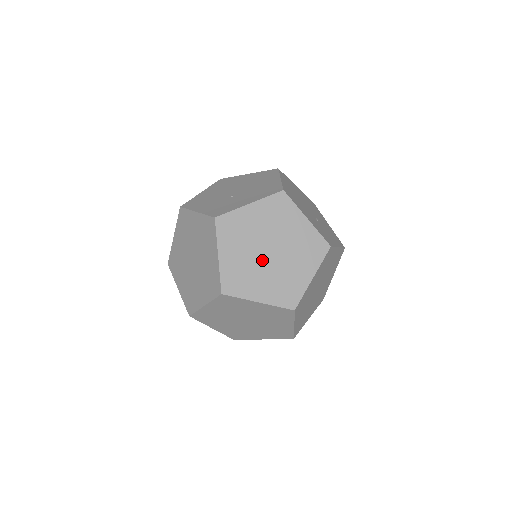
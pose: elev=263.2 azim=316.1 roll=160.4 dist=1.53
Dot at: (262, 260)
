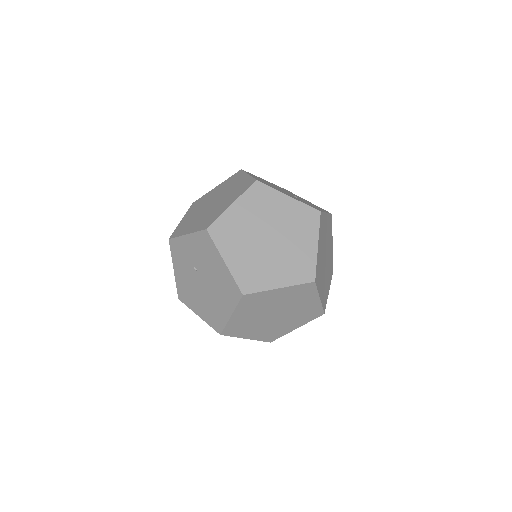
Dot at: (324, 263)
